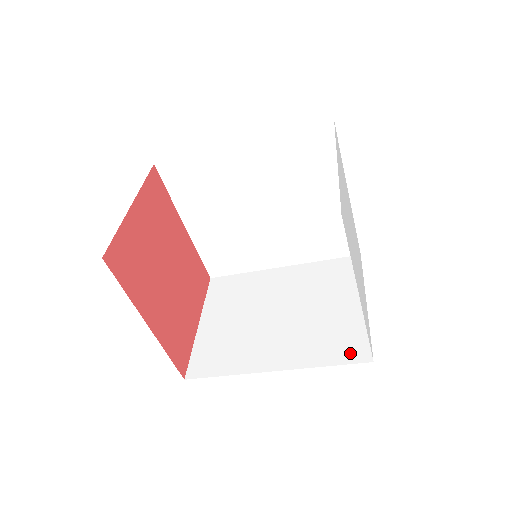
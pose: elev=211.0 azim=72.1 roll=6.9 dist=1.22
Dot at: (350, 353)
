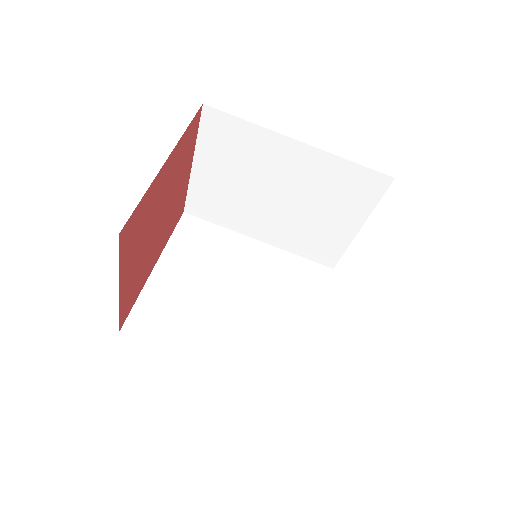
Dot at: occluded
